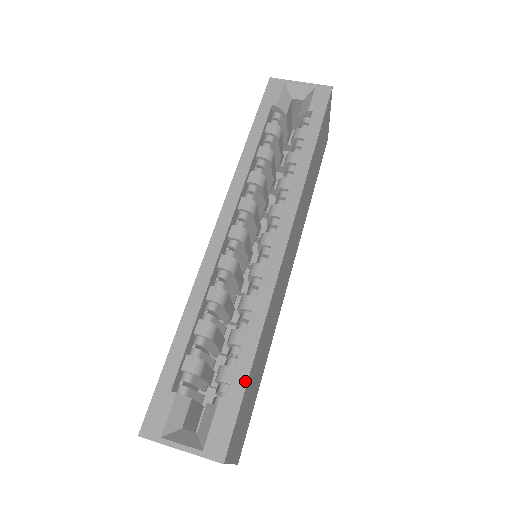
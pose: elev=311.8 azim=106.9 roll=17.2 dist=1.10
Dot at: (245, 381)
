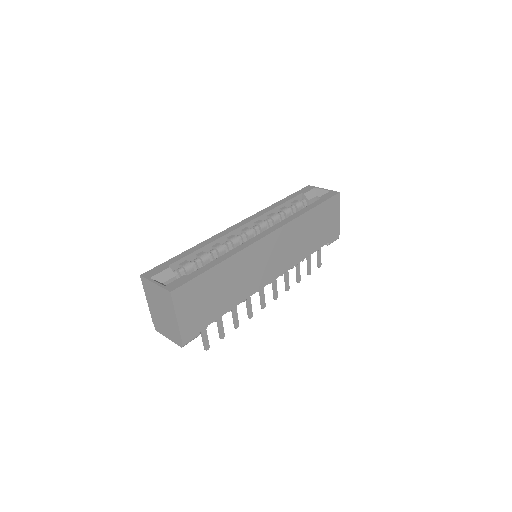
Dot at: (205, 270)
